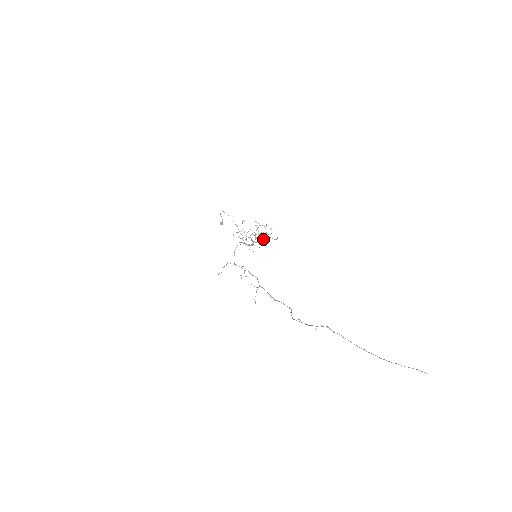
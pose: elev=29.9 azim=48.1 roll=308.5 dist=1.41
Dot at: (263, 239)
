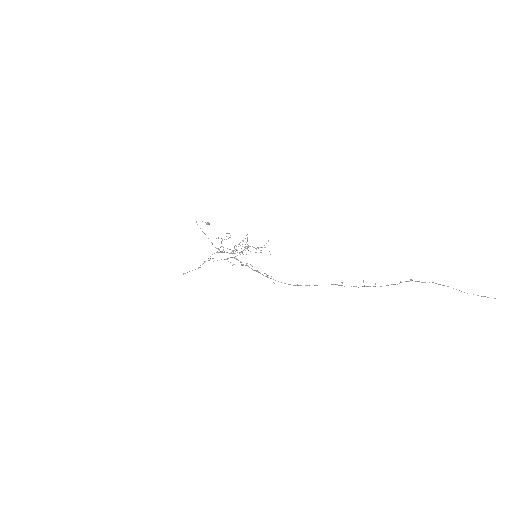
Dot at: occluded
